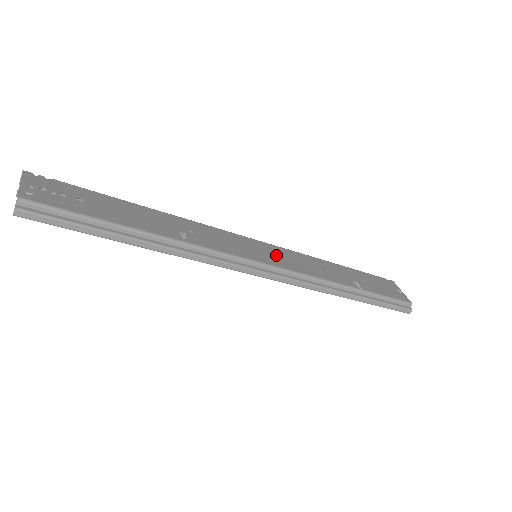
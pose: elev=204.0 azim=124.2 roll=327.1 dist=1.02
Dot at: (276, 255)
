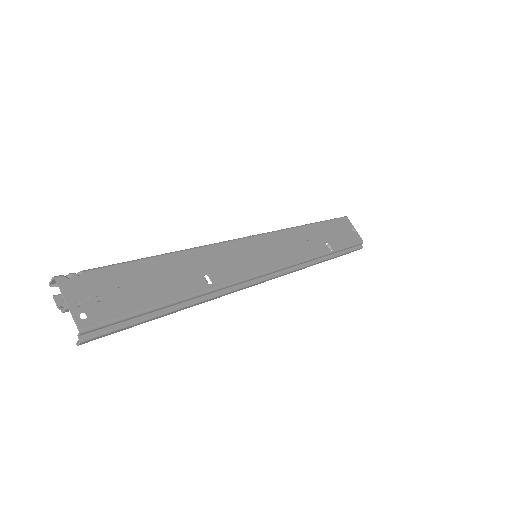
Dot at: (272, 250)
